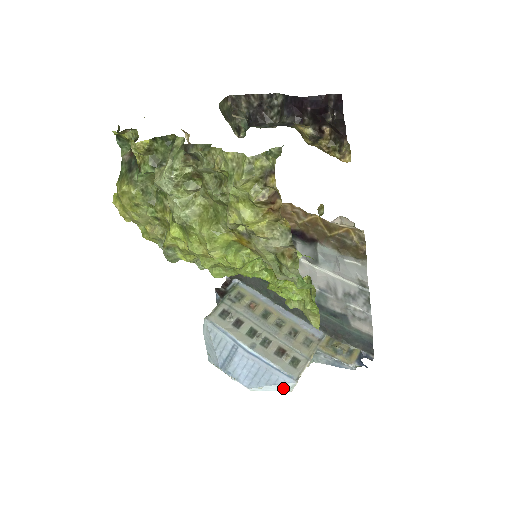
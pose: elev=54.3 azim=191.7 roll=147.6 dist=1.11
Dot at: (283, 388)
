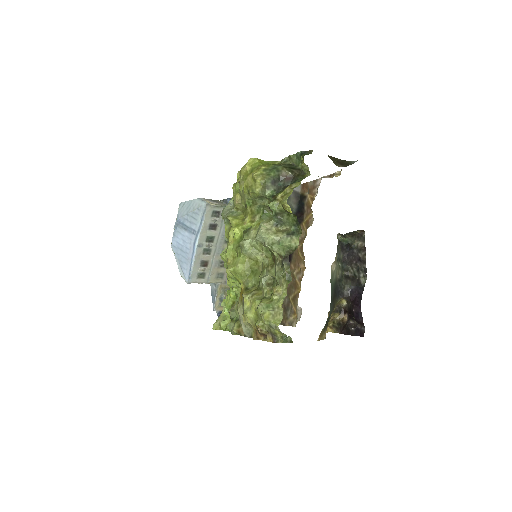
Dot at: (181, 271)
